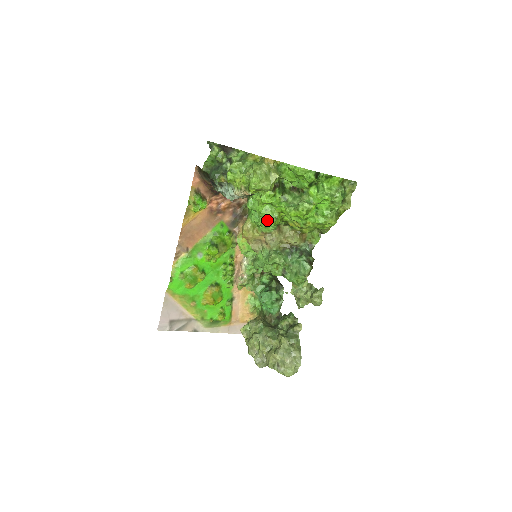
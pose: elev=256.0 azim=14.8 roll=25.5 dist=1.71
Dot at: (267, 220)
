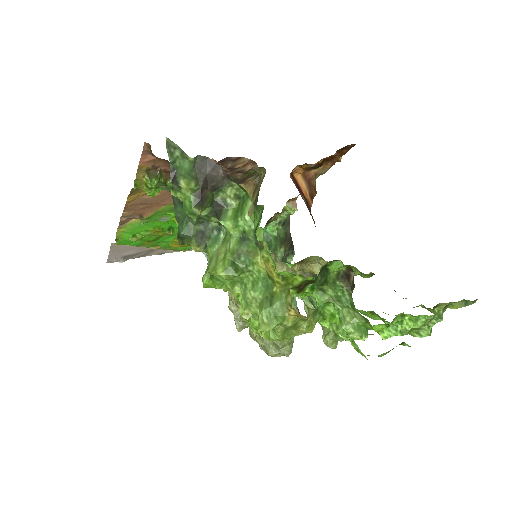
Dot at: occluded
